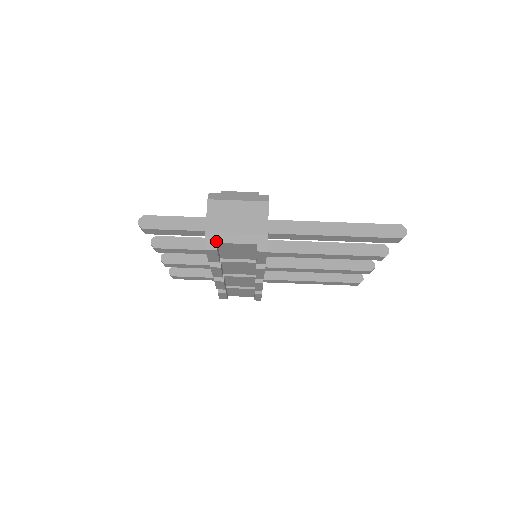
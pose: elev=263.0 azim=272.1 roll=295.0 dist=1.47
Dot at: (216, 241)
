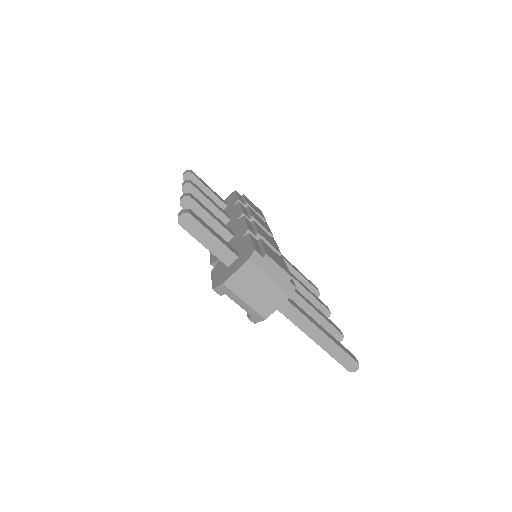
Dot at: (225, 293)
